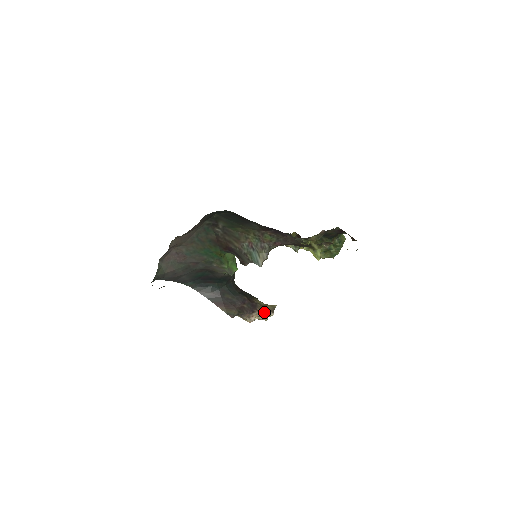
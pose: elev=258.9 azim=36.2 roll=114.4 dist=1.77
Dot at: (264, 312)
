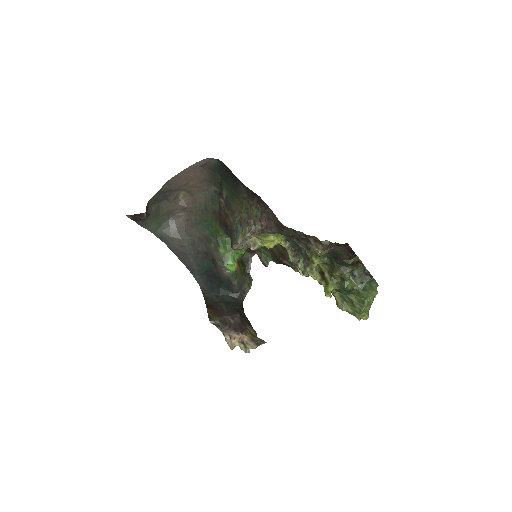
Dot at: (248, 339)
